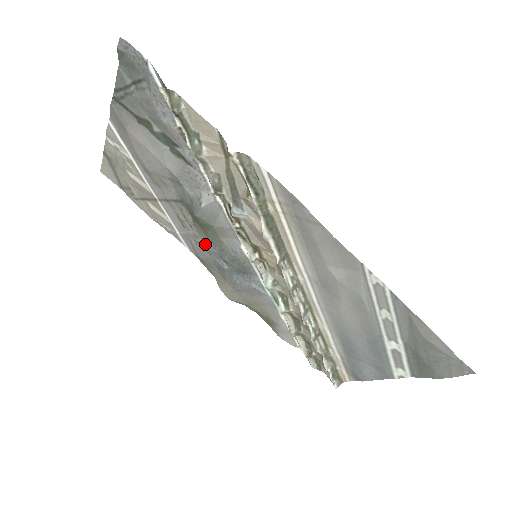
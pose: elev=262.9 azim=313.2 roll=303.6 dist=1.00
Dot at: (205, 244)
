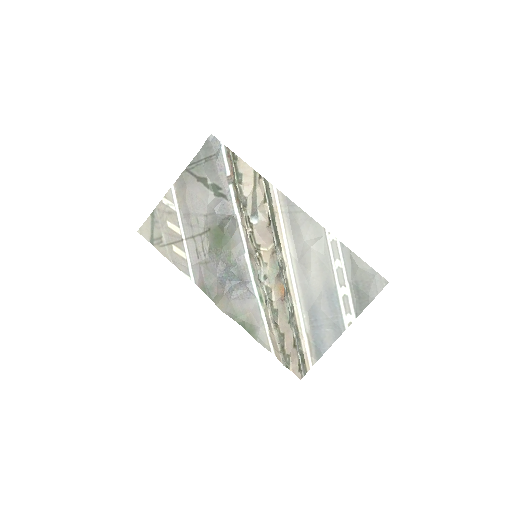
Dot at: (214, 265)
